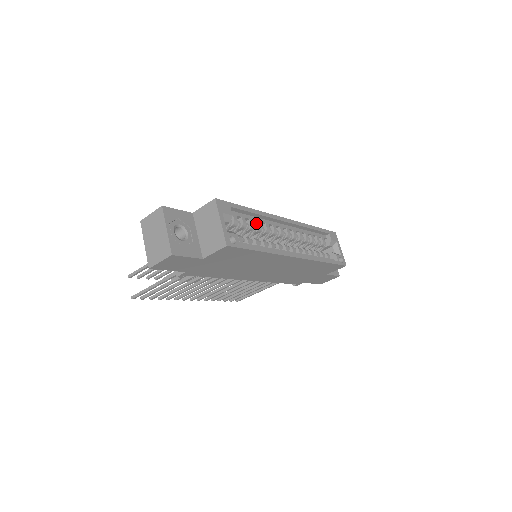
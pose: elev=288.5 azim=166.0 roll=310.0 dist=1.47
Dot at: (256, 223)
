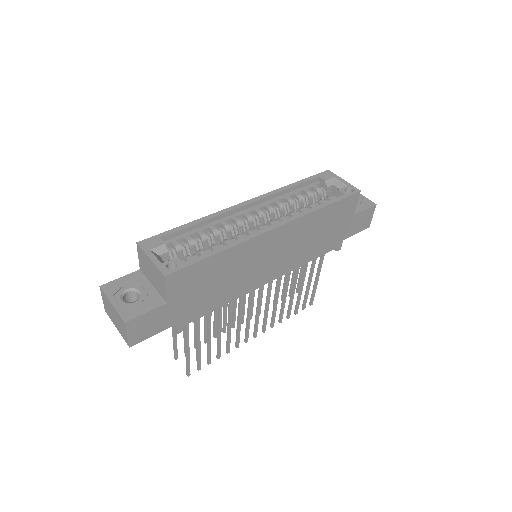
Dot at: (209, 230)
